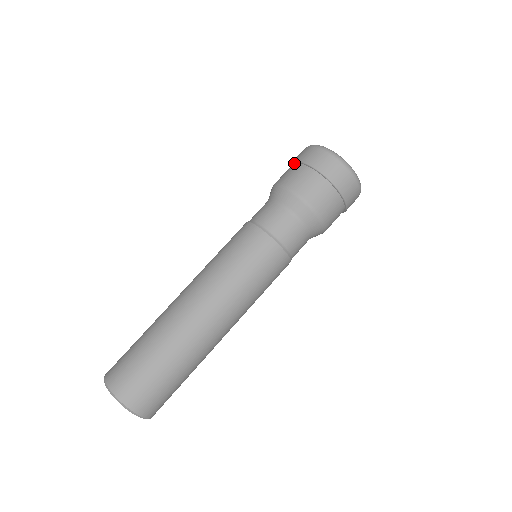
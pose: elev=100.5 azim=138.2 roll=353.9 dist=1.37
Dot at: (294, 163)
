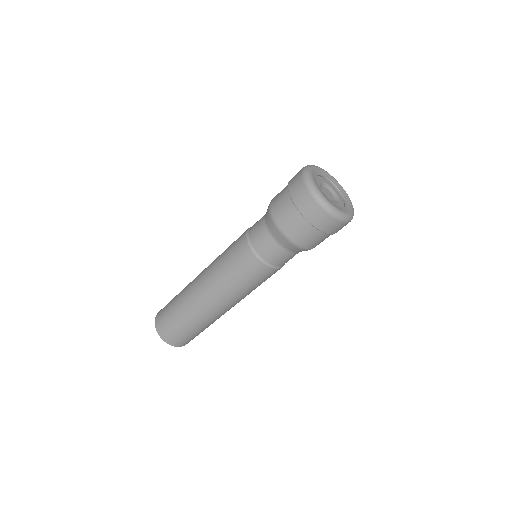
Dot at: (296, 208)
